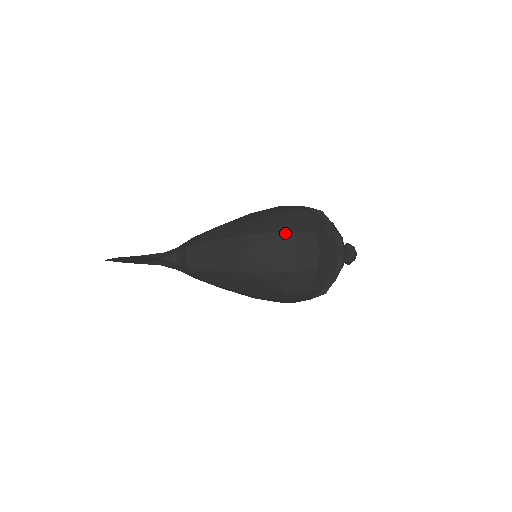
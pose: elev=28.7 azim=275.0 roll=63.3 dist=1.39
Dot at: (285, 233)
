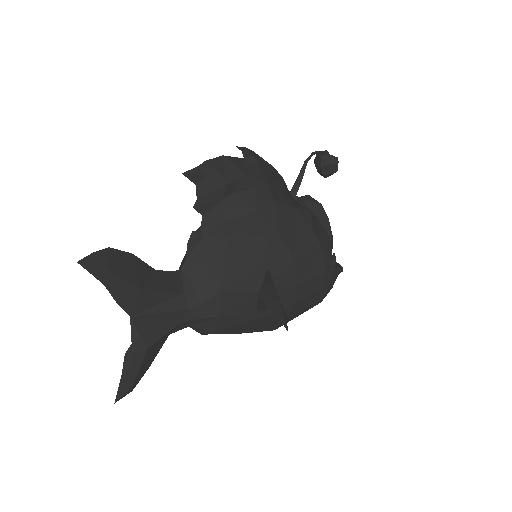
Dot at: occluded
